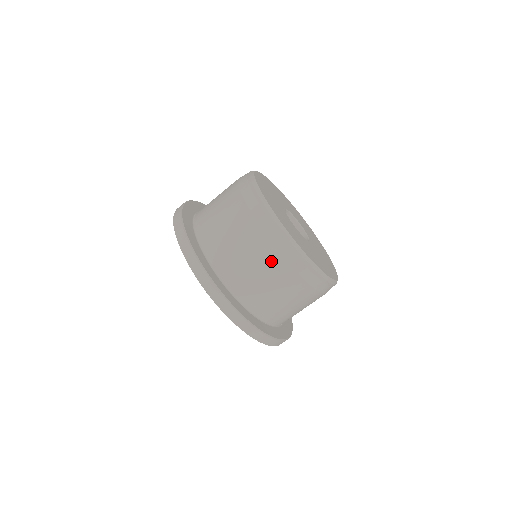
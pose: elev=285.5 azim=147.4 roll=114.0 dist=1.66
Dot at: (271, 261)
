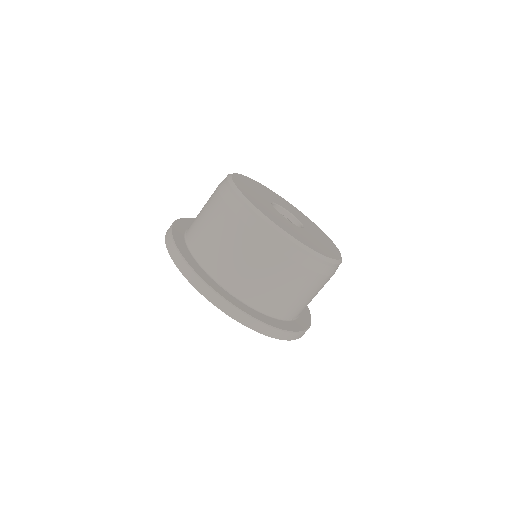
Dot at: (218, 211)
